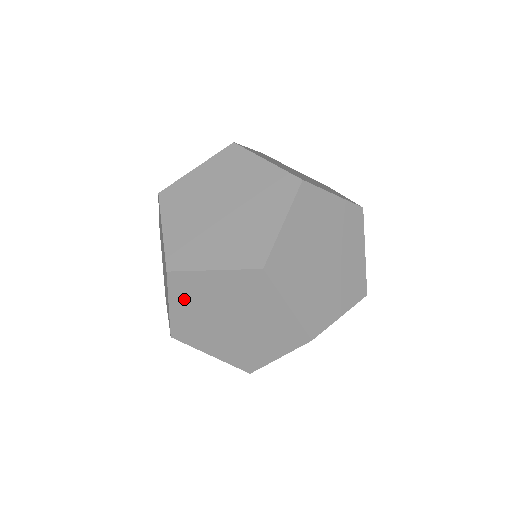
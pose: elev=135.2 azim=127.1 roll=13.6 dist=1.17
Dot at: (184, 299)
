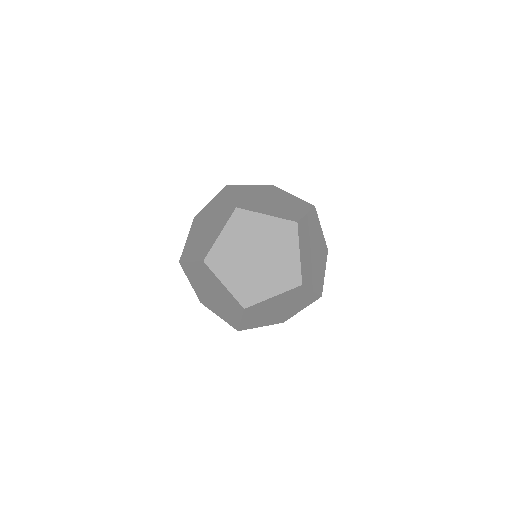
Dot at: (225, 270)
